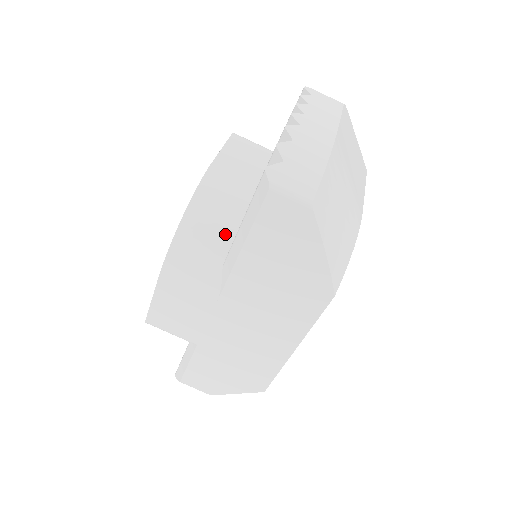
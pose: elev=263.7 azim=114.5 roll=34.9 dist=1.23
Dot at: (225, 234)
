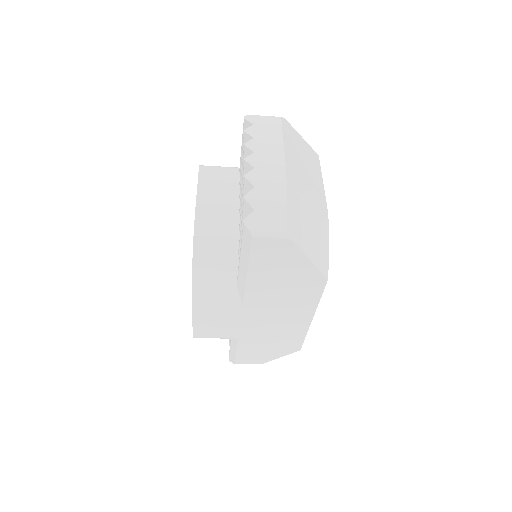
Dot at: (229, 263)
